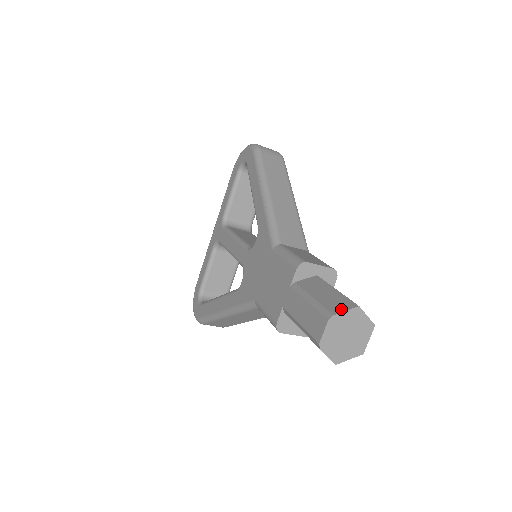
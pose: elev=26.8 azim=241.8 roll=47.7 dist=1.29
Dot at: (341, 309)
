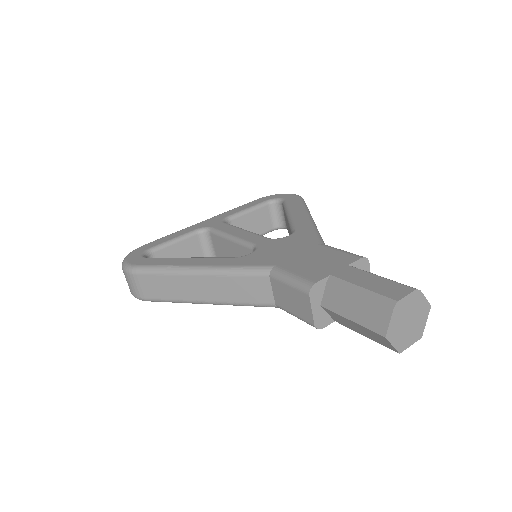
Dot at: (421, 294)
